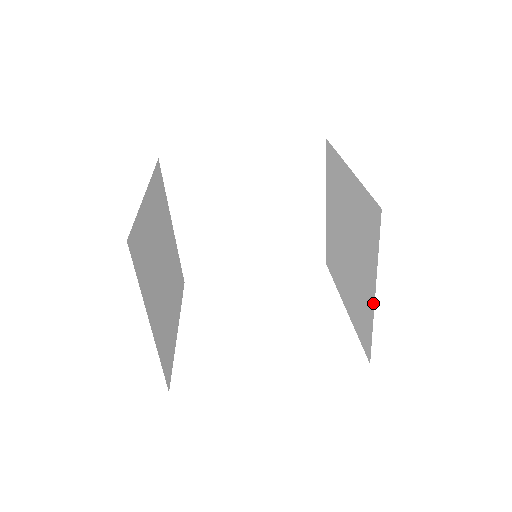
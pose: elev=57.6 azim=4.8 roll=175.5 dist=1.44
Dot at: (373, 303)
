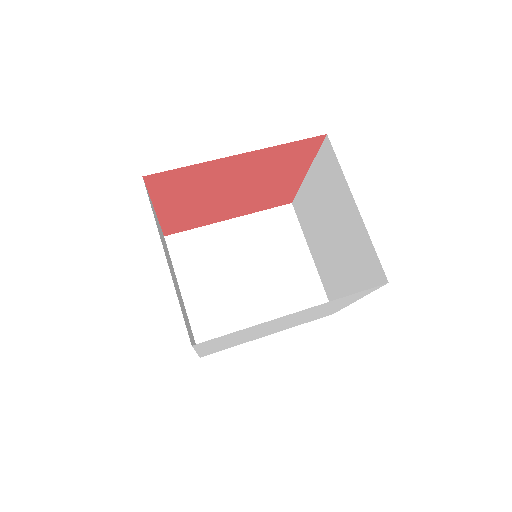
Dot at: (359, 216)
